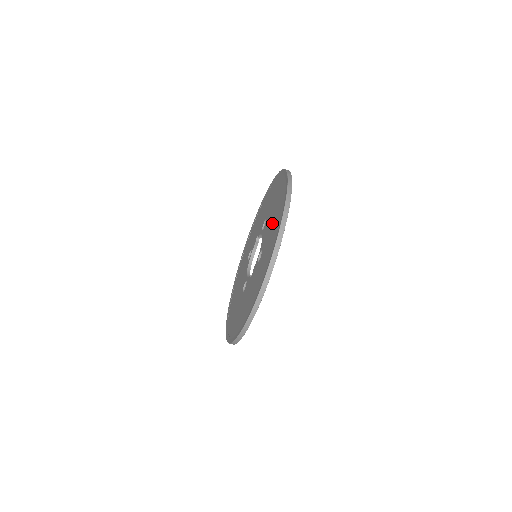
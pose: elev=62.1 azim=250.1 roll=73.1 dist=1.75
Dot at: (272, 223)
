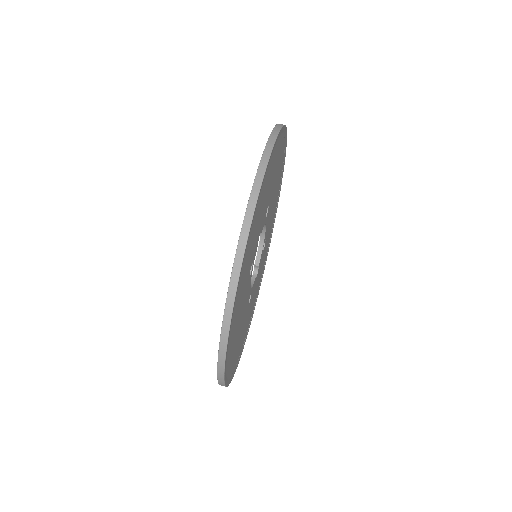
Dot at: occluded
